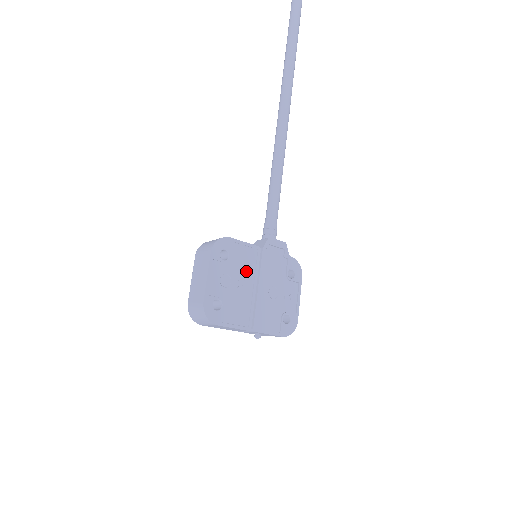
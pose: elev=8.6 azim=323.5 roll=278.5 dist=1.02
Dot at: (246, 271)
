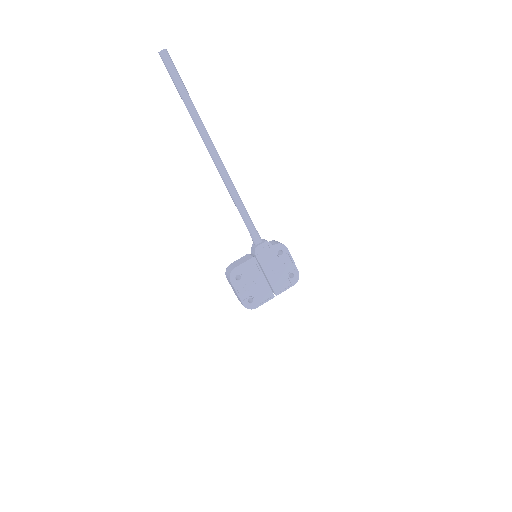
Dot at: (254, 274)
